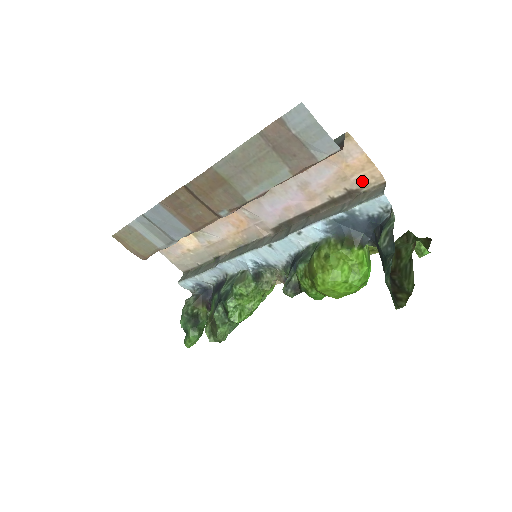
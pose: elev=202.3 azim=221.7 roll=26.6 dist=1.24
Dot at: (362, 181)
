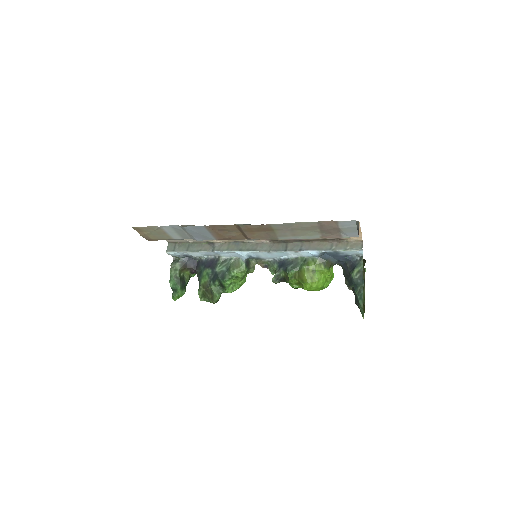
Dot at: occluded
